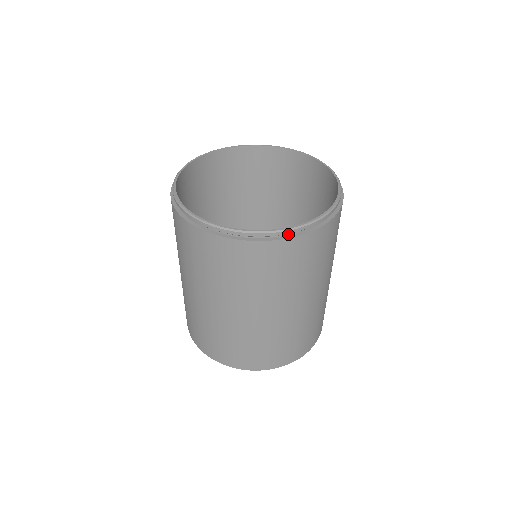
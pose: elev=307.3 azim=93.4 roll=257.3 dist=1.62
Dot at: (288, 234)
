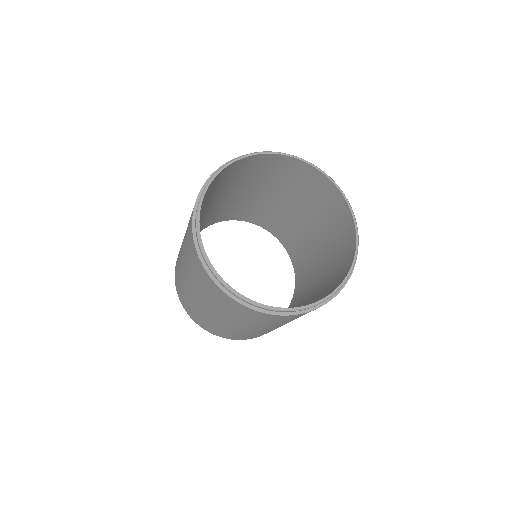
Dot at: occluded
